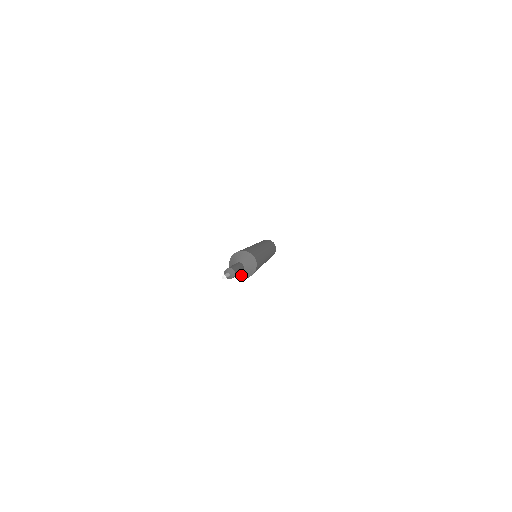
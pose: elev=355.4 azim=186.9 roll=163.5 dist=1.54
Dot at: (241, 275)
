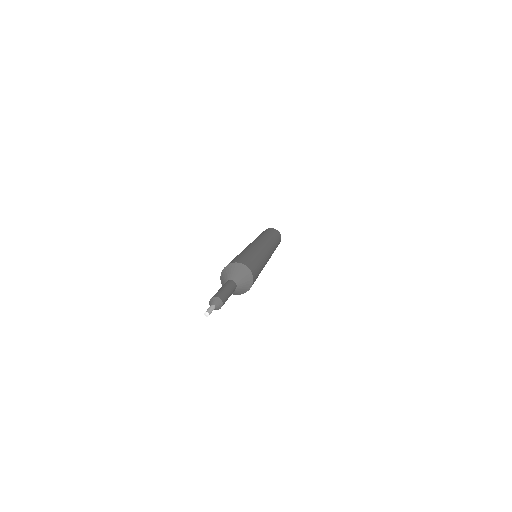
Dot at: (233, 293)
